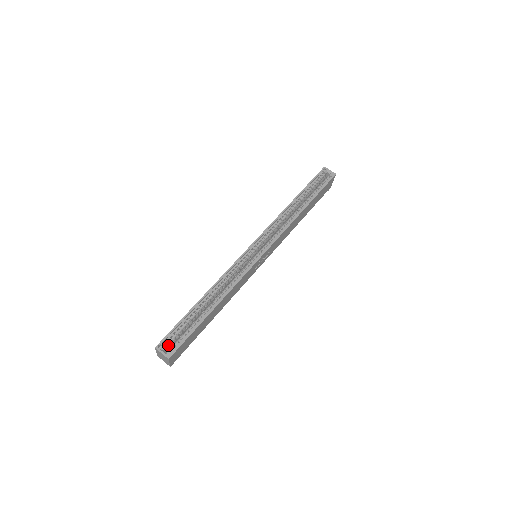
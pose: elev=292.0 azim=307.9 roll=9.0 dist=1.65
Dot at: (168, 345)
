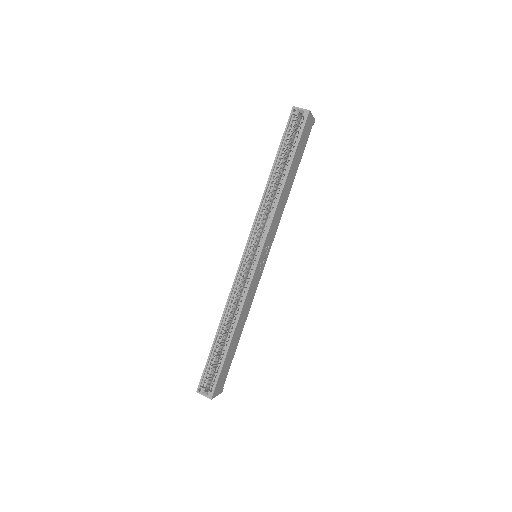
Dot at: (207, 384)
